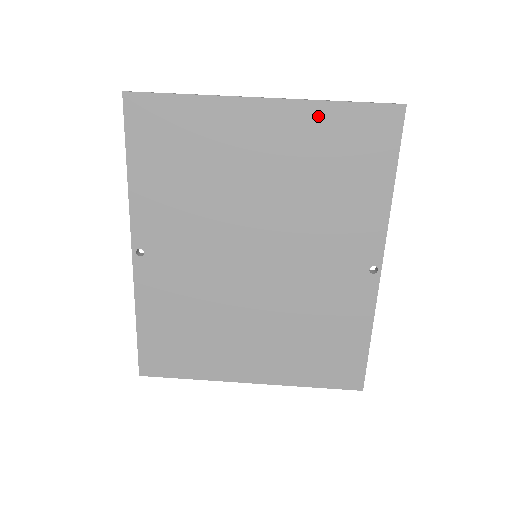
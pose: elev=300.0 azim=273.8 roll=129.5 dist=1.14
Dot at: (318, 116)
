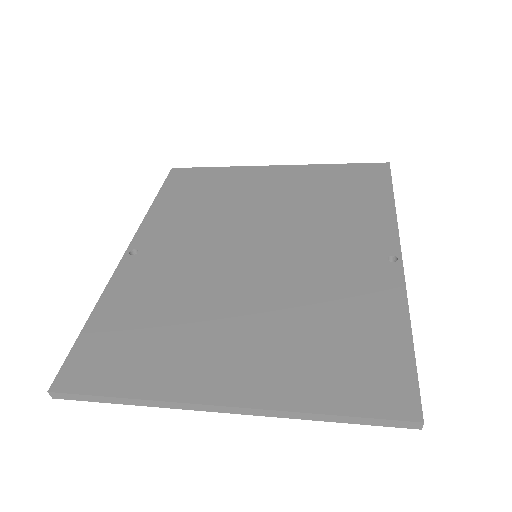
Dot at: (319, 171)
